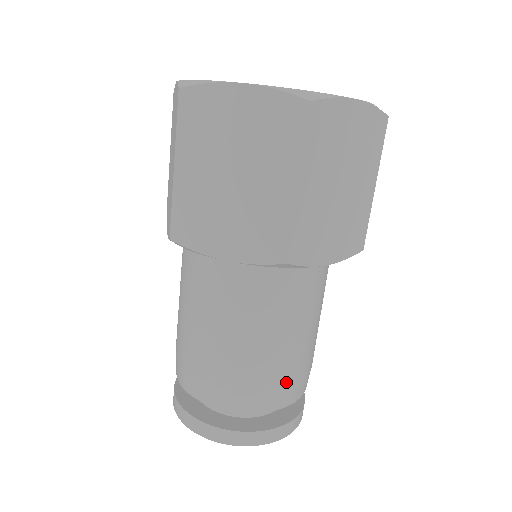
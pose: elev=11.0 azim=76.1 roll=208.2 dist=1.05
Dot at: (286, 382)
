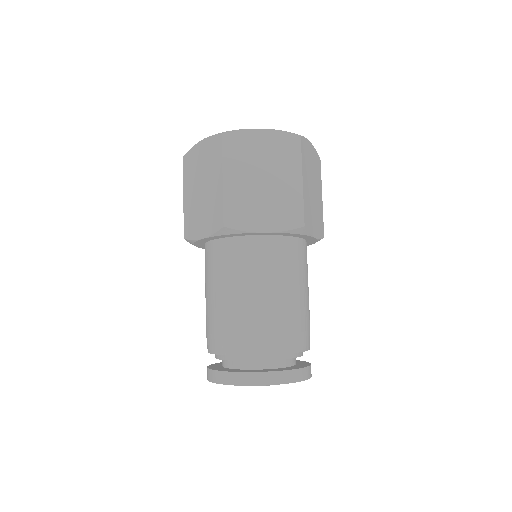
Dot at: (257, 330)
